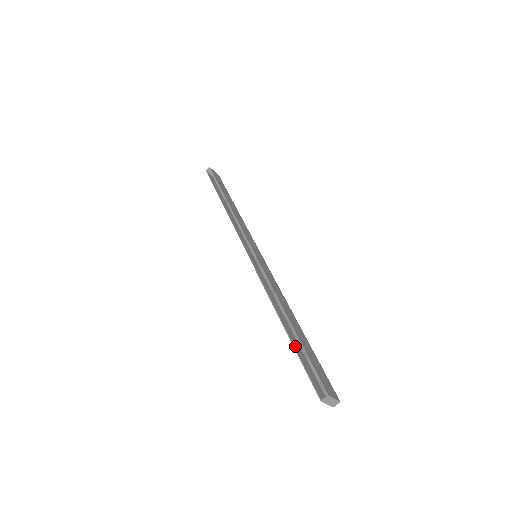
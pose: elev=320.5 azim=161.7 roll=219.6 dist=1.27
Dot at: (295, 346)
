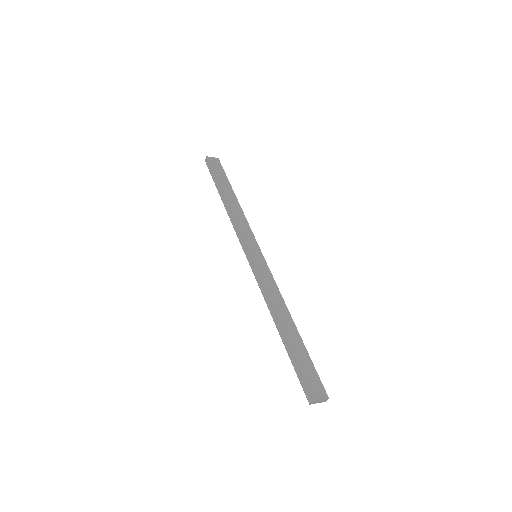
Dot at: (290, 352)
